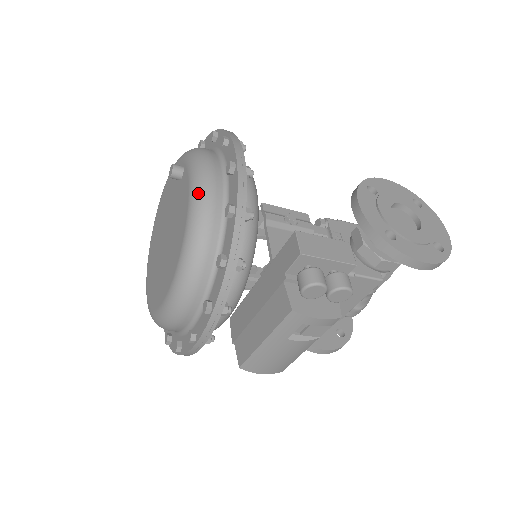
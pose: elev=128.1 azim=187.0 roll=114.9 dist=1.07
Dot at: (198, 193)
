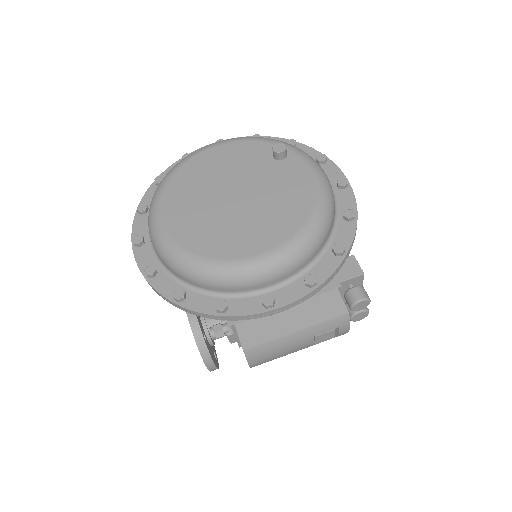
Dot at: (327, 186)
